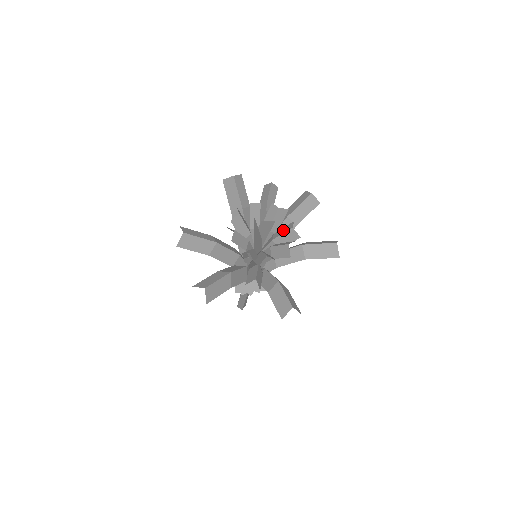
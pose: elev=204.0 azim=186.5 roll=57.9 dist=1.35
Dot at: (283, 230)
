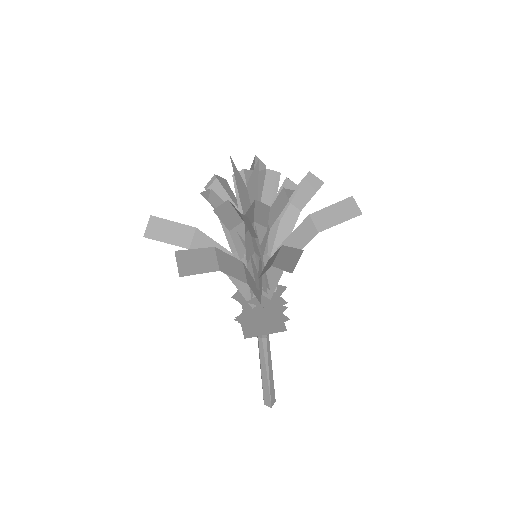
Dot at: (278, 193)
